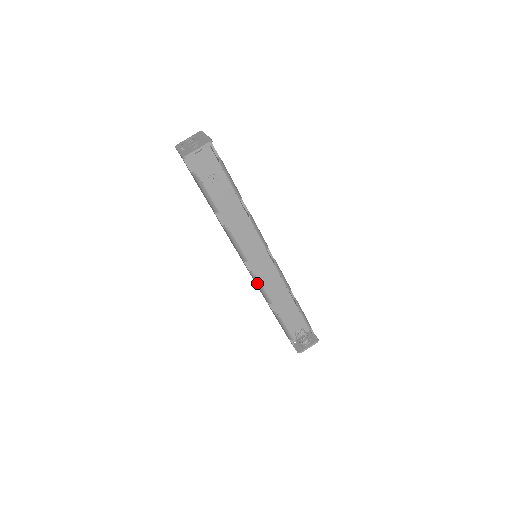
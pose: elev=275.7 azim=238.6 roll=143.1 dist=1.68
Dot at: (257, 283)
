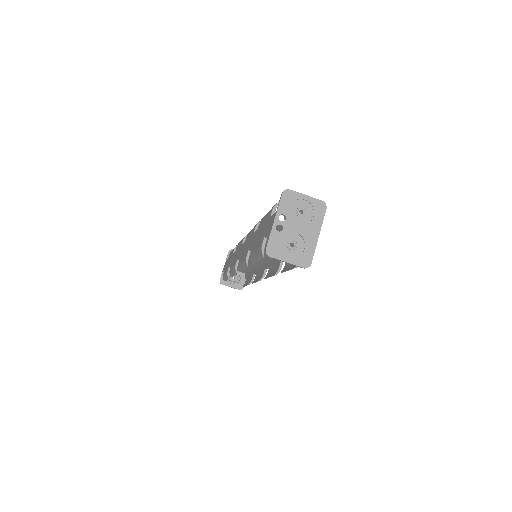
Dot at: (234, 270)
